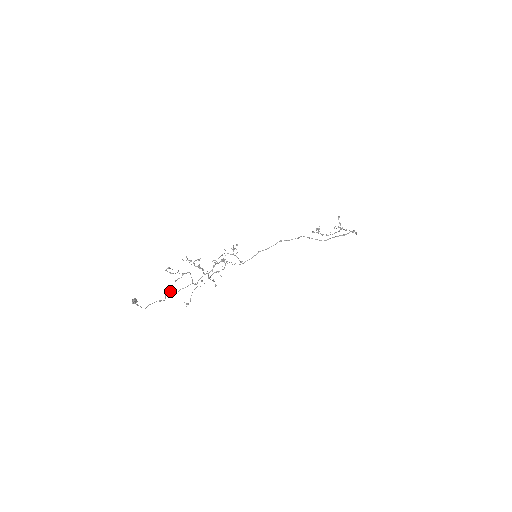
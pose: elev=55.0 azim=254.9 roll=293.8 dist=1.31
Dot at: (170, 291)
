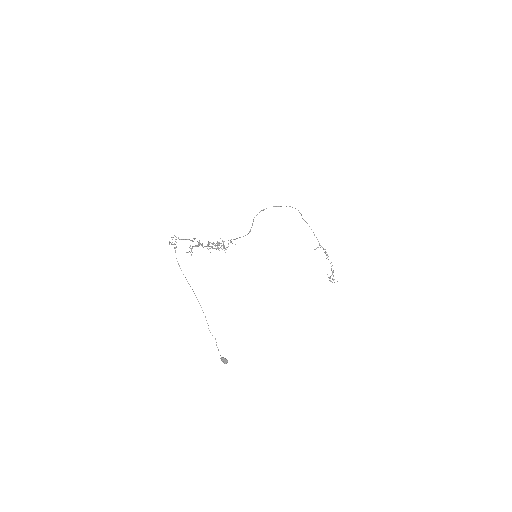
Dot at: occluded
